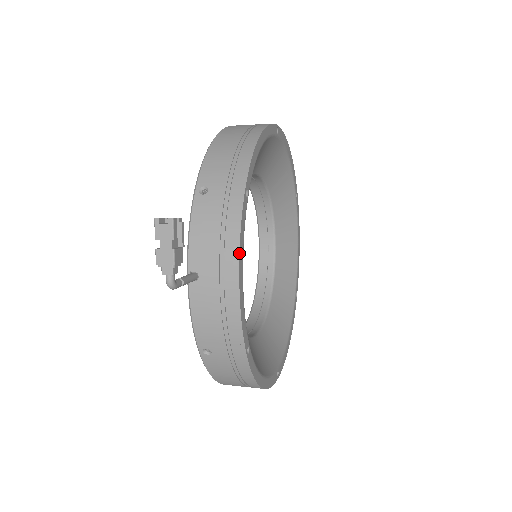
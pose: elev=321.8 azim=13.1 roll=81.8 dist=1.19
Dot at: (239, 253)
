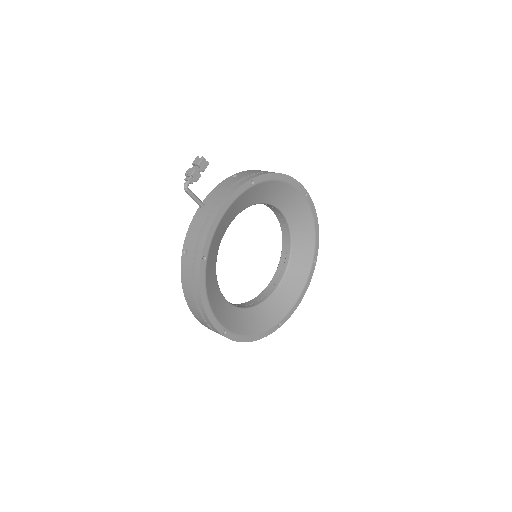
Dot at: (228, 199)
